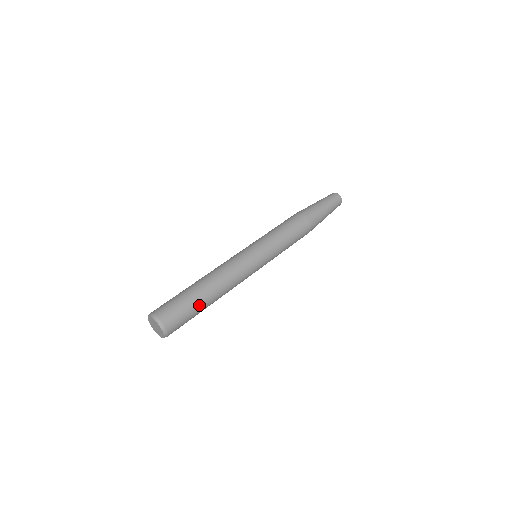
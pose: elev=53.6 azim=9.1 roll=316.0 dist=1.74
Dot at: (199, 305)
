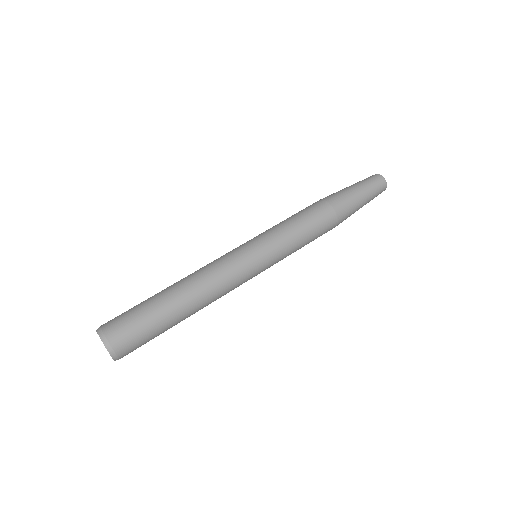
Dot at: (164, 320)
